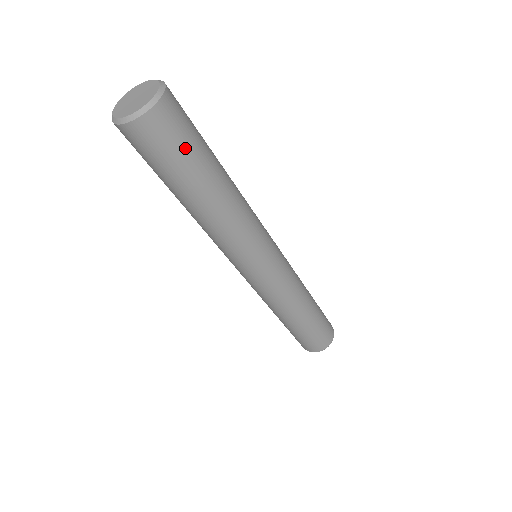
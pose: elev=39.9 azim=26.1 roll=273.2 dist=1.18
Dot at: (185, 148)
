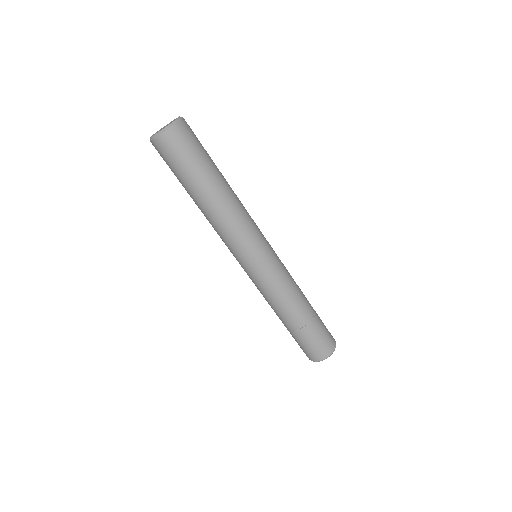
Dot at: (183, 163)
